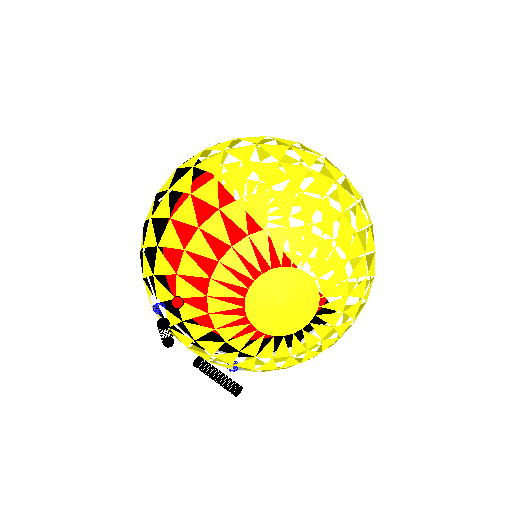
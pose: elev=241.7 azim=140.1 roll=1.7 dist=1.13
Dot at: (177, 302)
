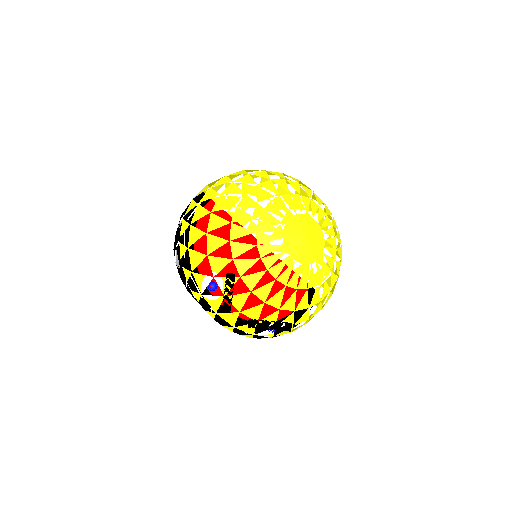
Dot at: (234, 262)
